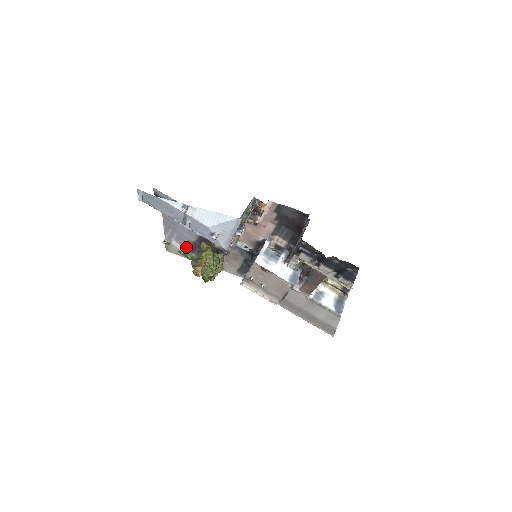
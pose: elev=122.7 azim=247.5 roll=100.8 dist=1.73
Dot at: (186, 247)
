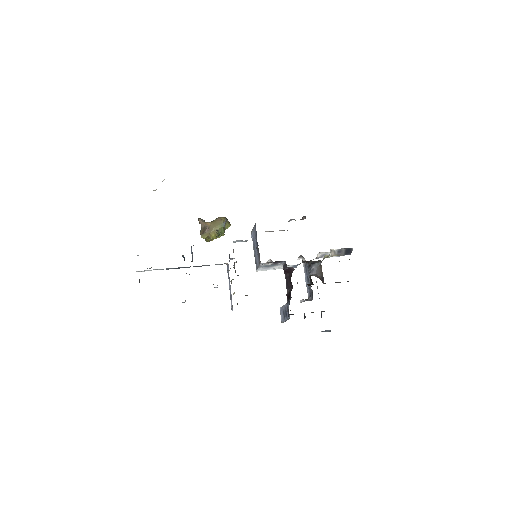
Dot at: occluded
